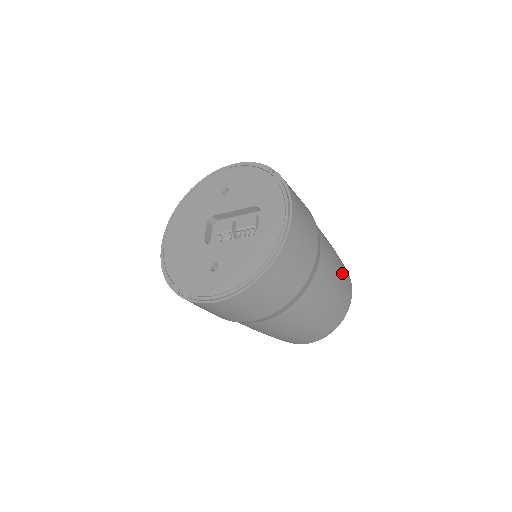
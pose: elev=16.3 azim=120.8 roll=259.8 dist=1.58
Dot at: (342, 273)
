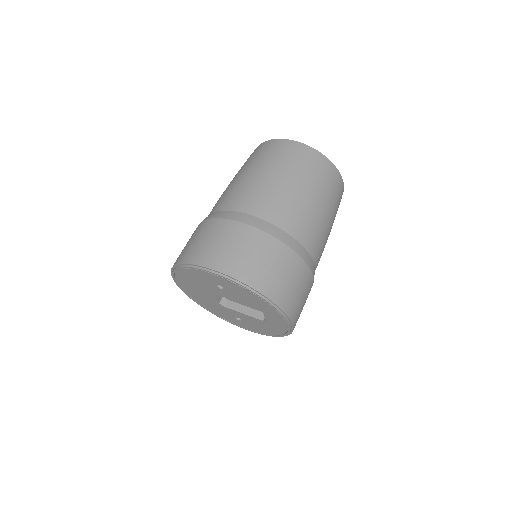
Dot at: (334, 213)
